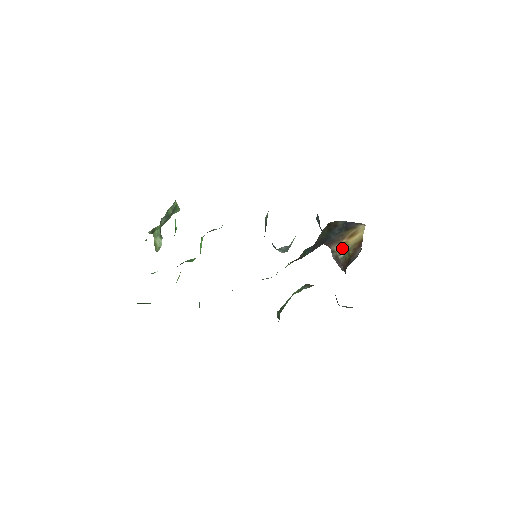
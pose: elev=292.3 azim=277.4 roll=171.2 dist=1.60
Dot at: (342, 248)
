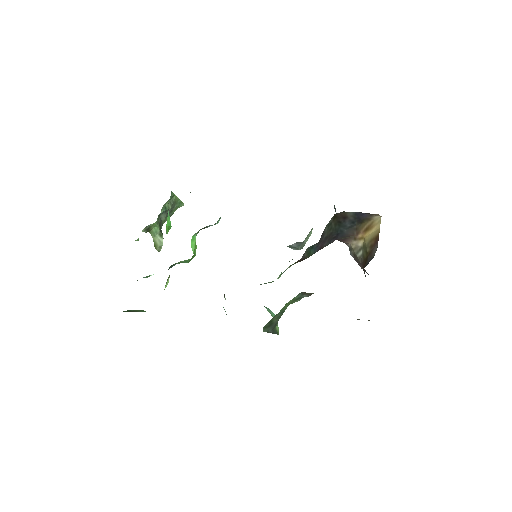
Dot at: (359, 245)
